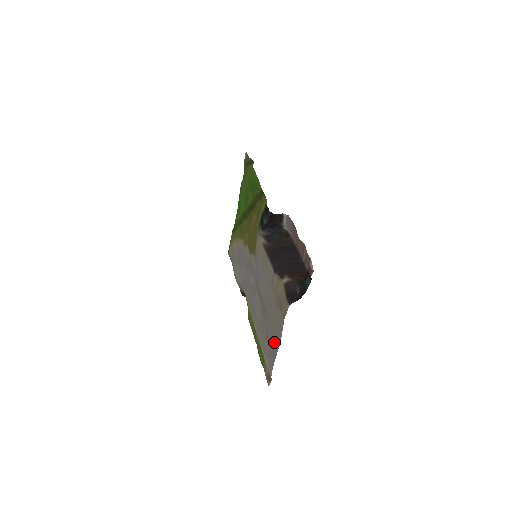
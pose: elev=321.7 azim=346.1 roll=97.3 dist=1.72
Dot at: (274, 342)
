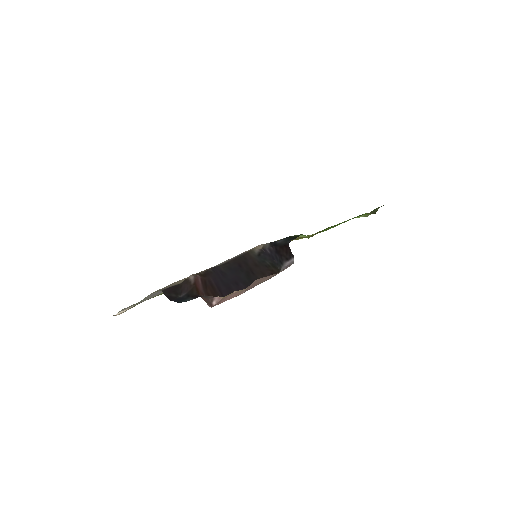
Dot at: occluded
